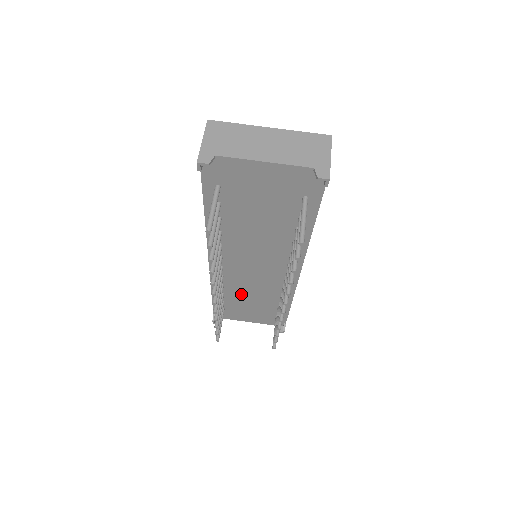
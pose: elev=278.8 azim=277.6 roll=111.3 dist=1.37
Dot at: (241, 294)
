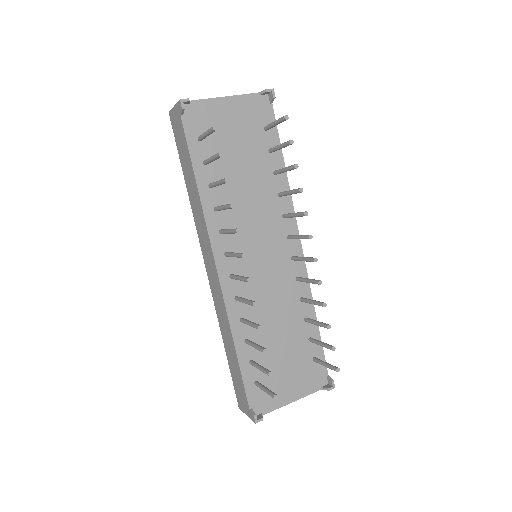
Dot at: (265, 330)
